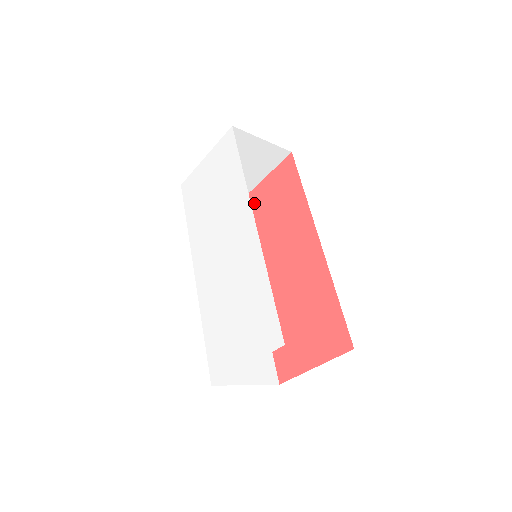
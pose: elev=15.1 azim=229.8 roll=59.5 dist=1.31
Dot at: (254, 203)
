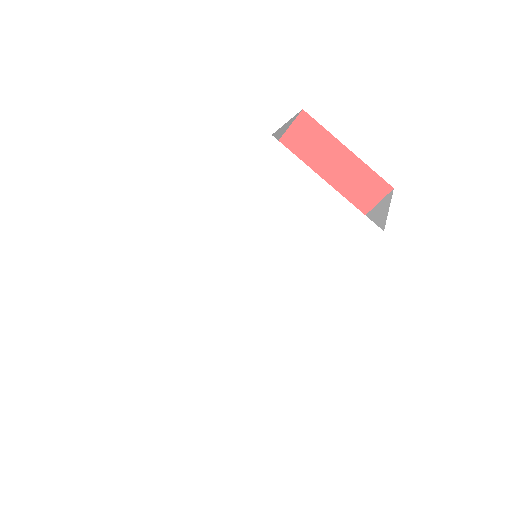
Dot at: (312, 147)
